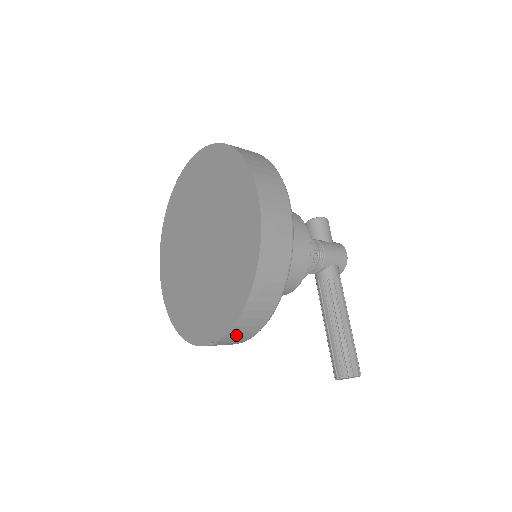
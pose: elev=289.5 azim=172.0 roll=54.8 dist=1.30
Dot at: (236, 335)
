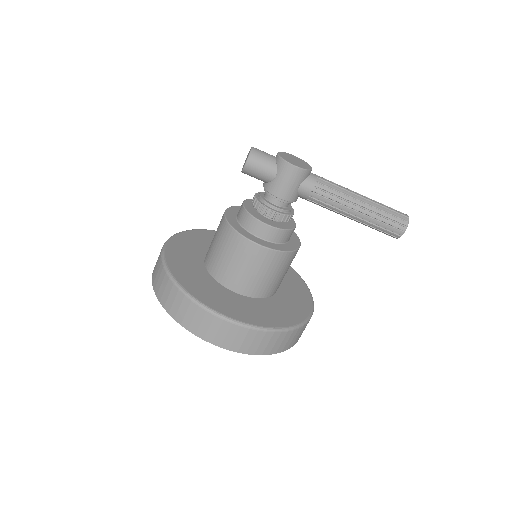
Dot at: occluded
